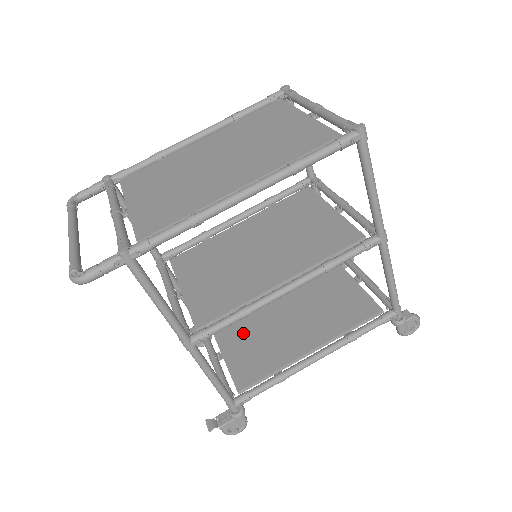
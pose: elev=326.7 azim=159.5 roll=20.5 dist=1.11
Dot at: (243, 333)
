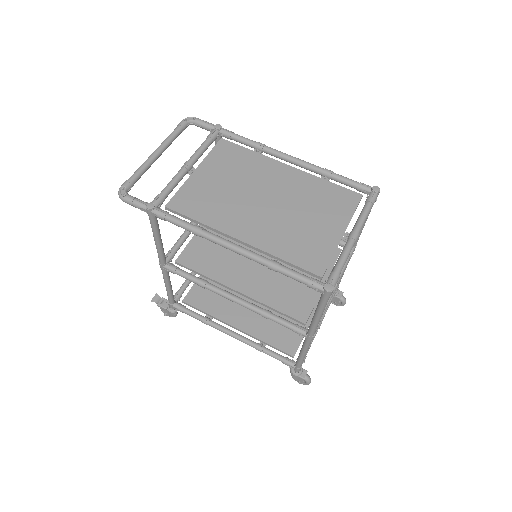
Dot at: occluded
